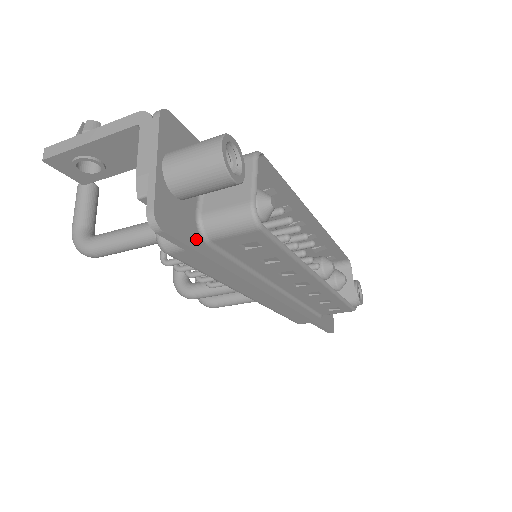
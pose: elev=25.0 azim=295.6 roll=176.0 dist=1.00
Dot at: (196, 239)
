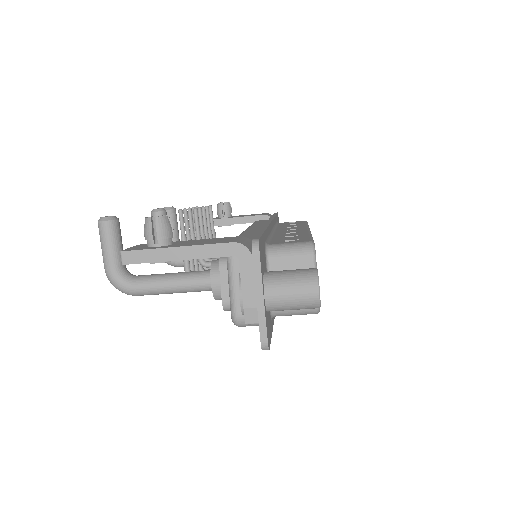
Dot at: (271, 325)
